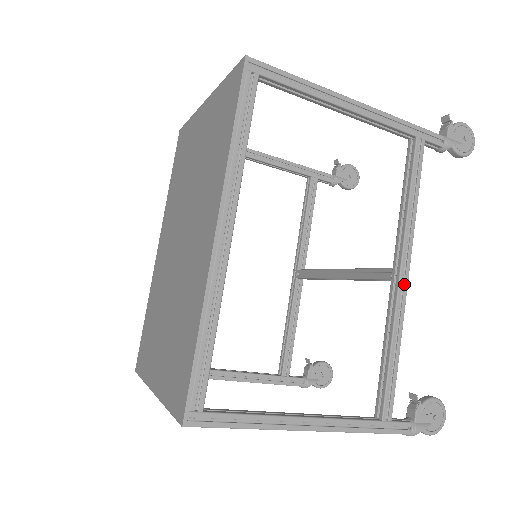
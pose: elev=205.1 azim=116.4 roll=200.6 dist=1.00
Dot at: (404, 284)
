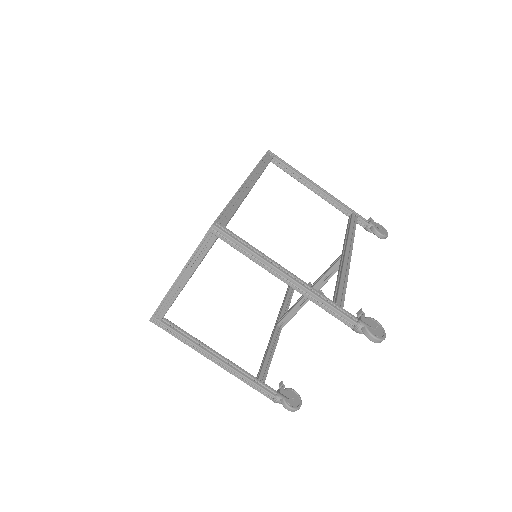
Dot at: (349, 256)
